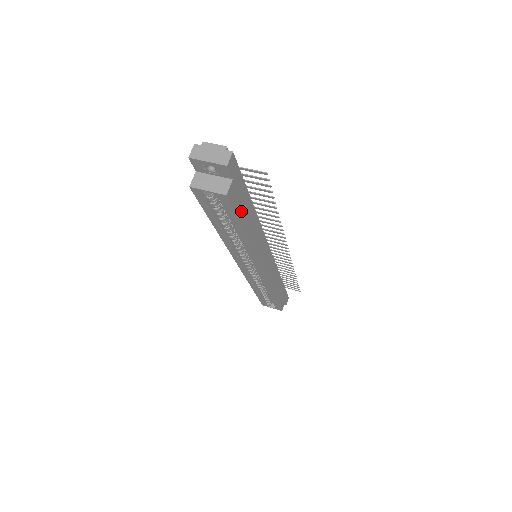
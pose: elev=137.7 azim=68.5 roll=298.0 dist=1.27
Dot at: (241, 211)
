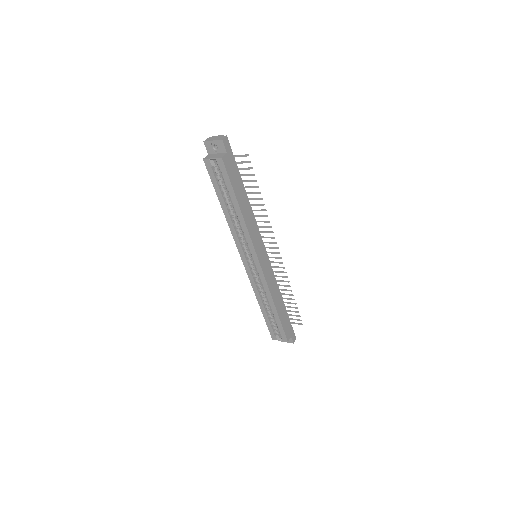
Dot at: (234, 183)
